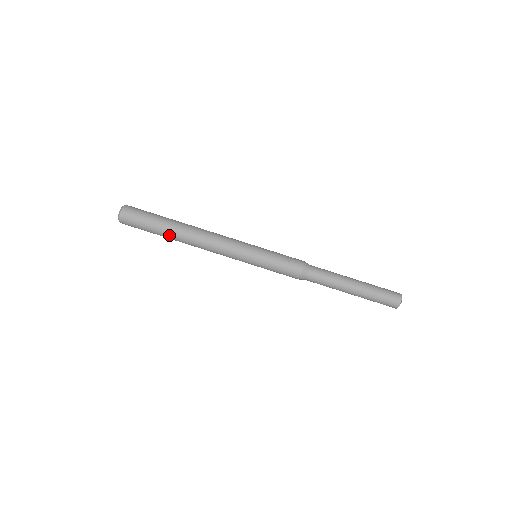
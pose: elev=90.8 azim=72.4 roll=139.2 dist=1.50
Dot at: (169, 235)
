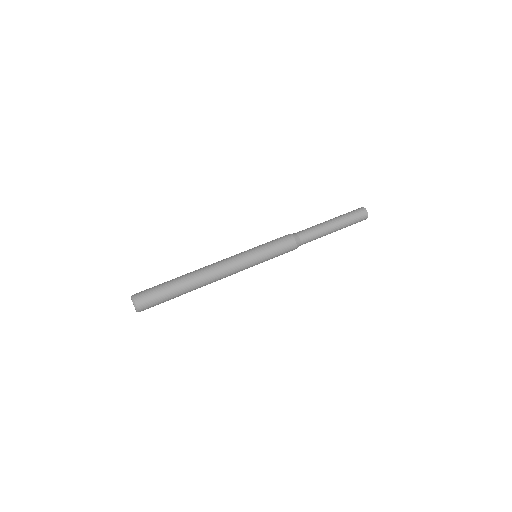
Dot at: (184, 284)
